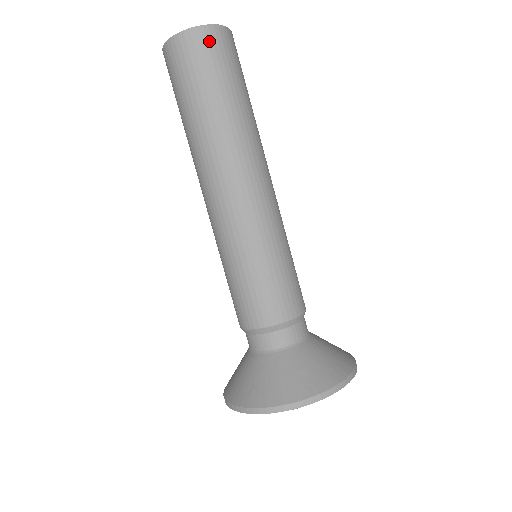
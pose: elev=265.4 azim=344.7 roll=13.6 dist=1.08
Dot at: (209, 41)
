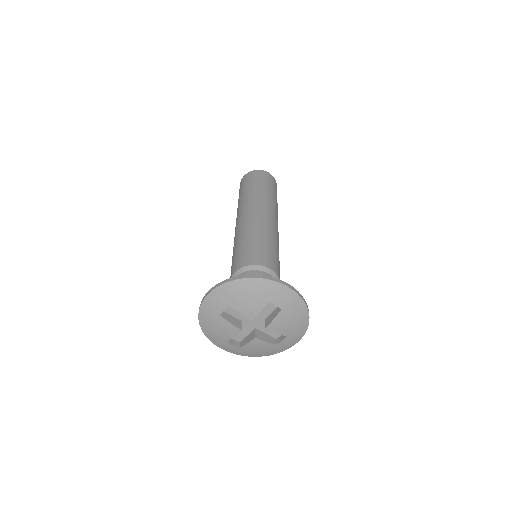
Dot at: (271, 178)
